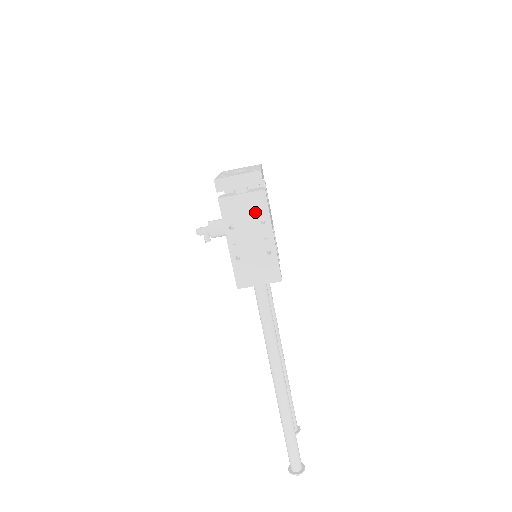
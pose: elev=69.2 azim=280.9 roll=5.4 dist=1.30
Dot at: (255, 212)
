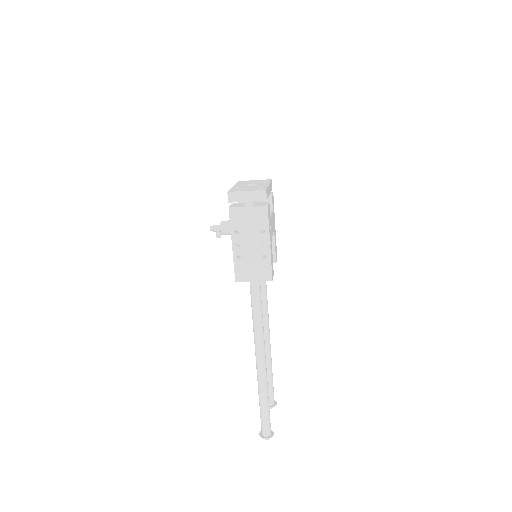
Dot at: (257, 222)
